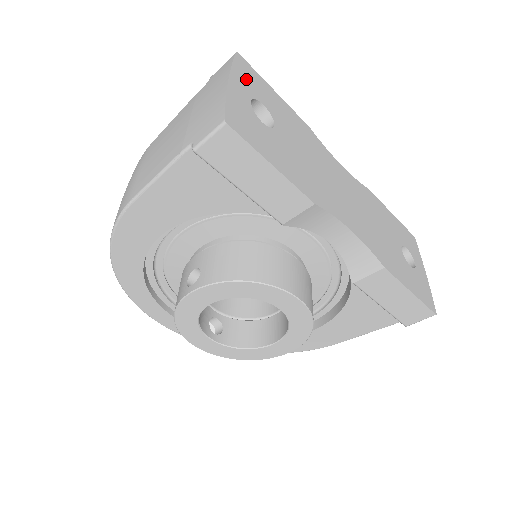
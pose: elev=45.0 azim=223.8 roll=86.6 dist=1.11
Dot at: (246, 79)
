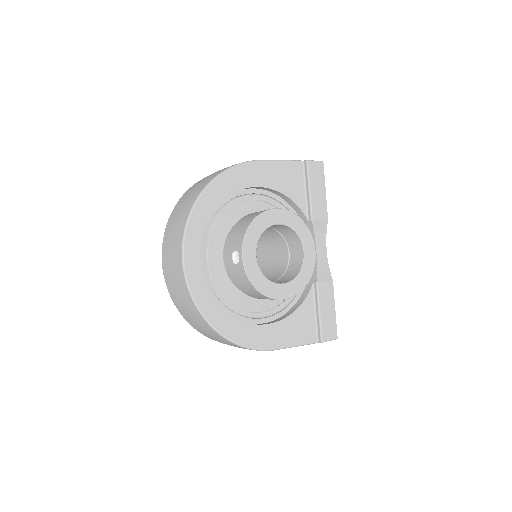
Dot at: occluded
